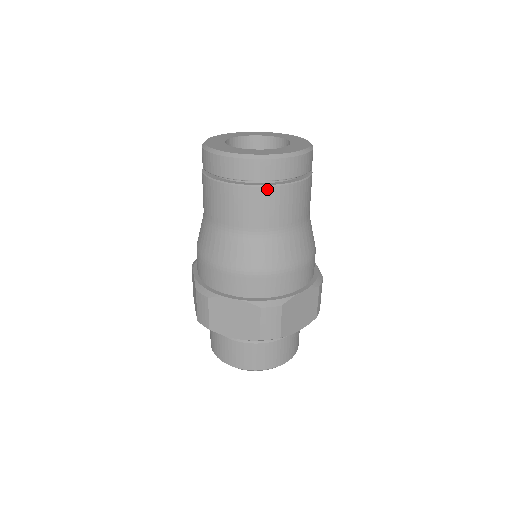
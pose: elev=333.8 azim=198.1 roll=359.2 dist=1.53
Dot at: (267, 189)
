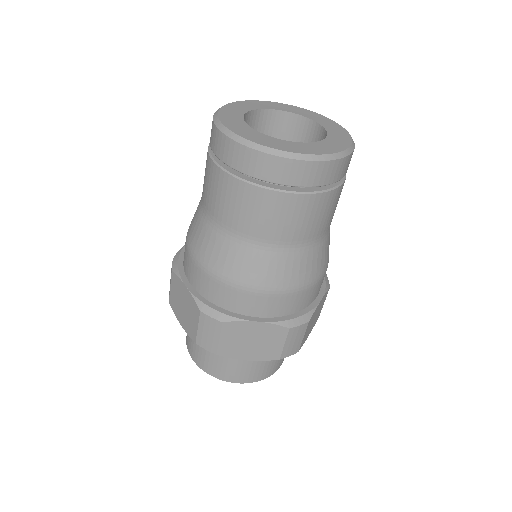
Dot at: (318, 196)
